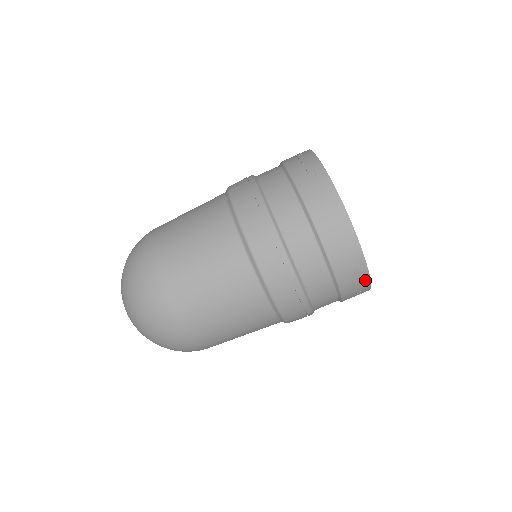
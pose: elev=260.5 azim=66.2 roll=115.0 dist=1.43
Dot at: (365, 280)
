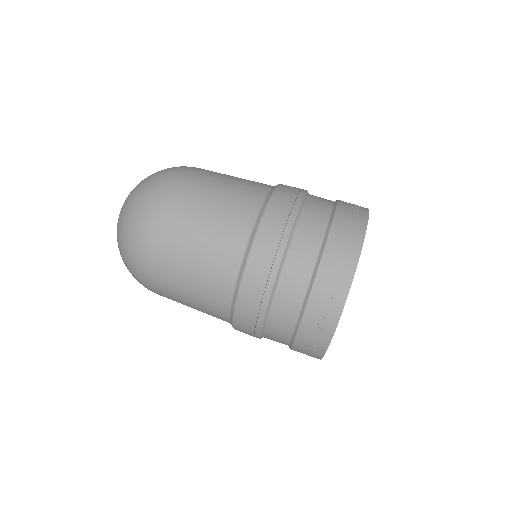
Dot at: (333, 321)
